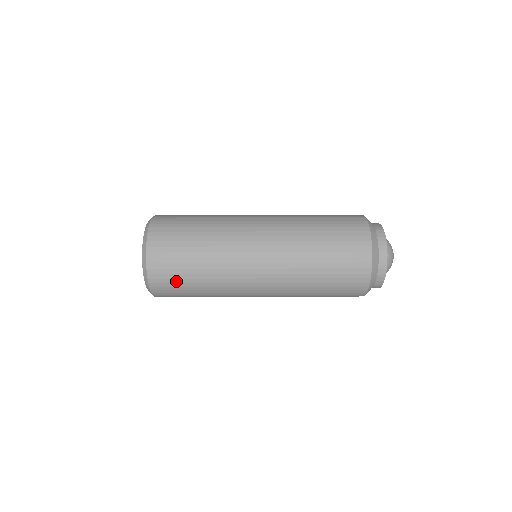
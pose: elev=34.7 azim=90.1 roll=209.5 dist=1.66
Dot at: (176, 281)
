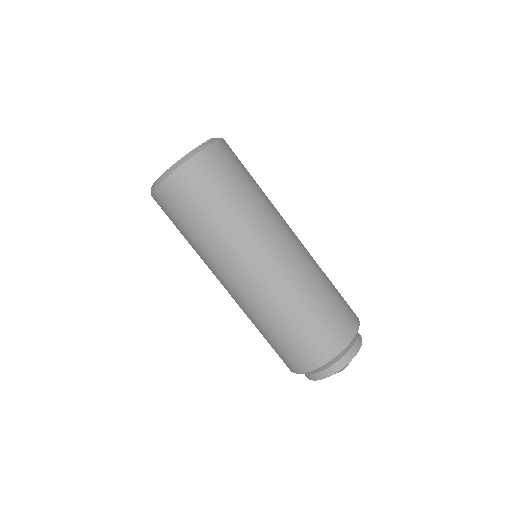
Dot at: (237, 165)
